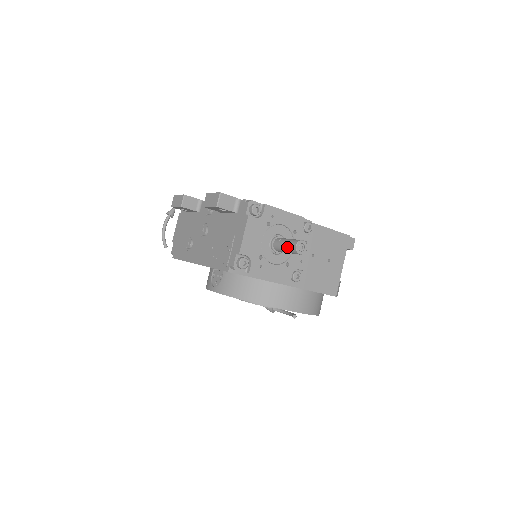
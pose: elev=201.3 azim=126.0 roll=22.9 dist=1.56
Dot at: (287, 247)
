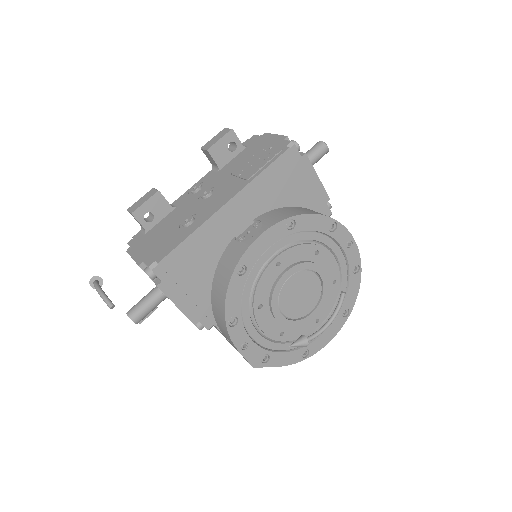
Dot at: (313, 149)
